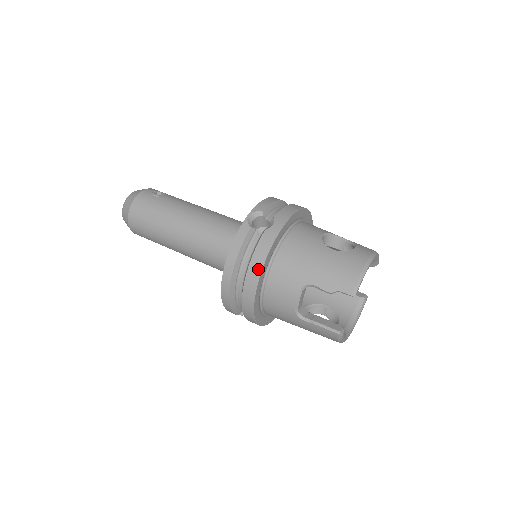
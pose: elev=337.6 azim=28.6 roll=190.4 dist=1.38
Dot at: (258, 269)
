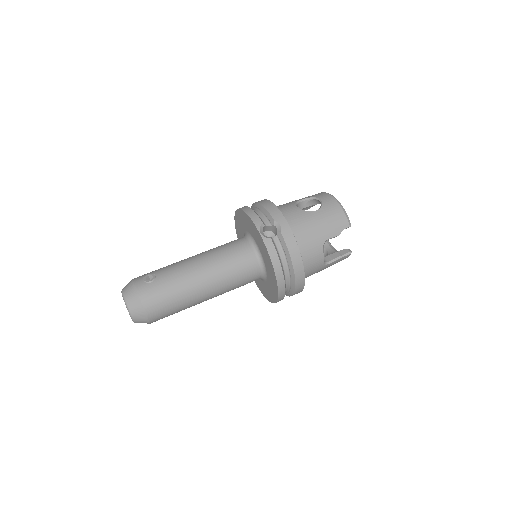
Dot at: (299, 258)
